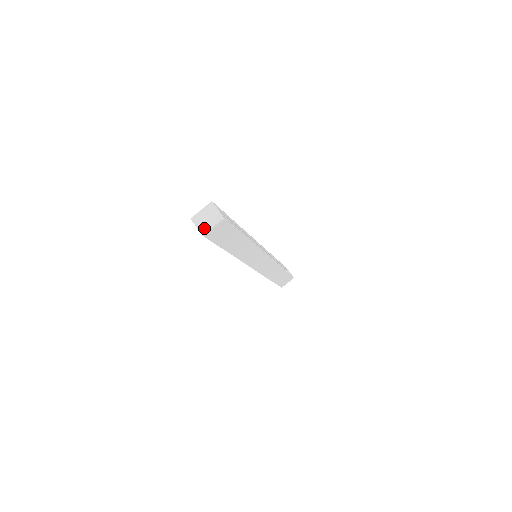
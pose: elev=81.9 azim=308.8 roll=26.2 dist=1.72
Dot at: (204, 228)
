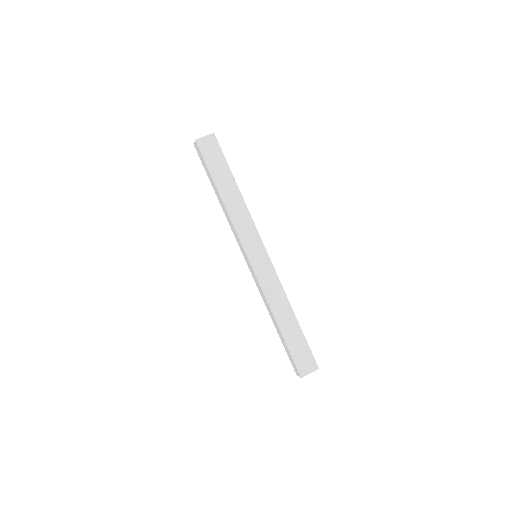
Dot at: (199, 139)
